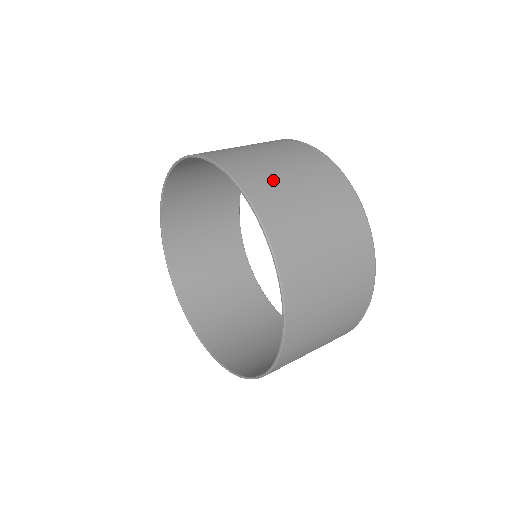
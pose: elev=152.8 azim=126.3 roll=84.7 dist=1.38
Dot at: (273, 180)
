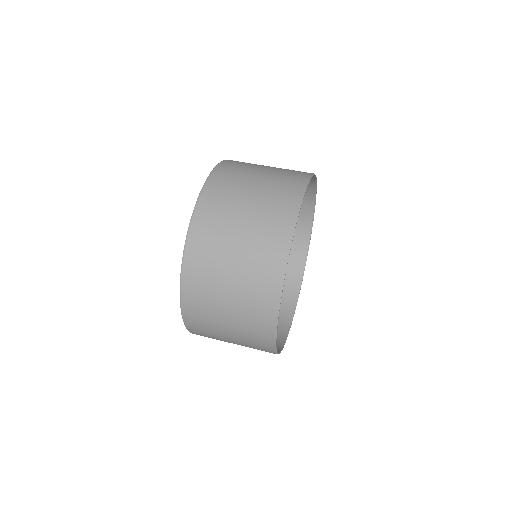
Dot at: (247, 167)
